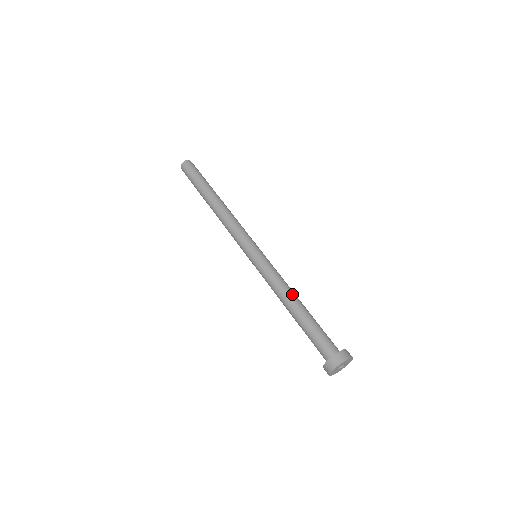
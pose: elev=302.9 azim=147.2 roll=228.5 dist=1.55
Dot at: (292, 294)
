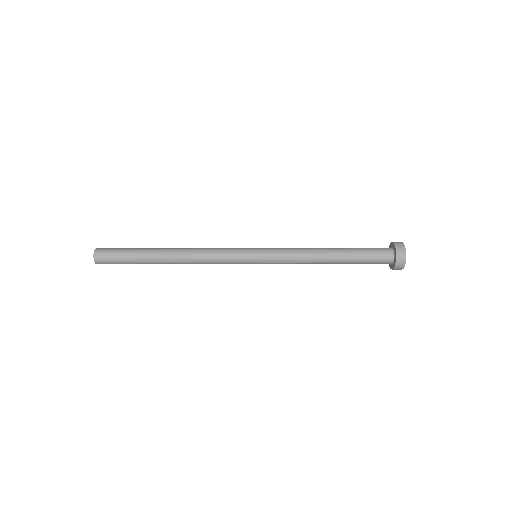
Dot at: (318, 250)
